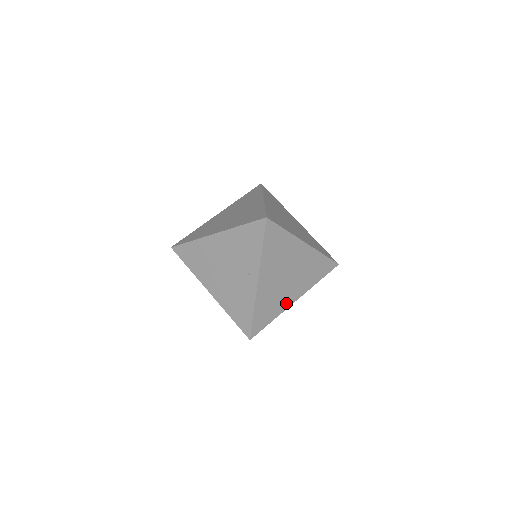
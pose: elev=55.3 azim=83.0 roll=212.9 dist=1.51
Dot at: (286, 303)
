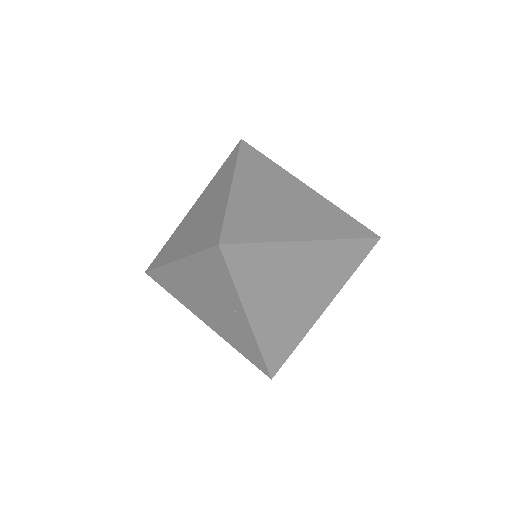
Dot at: (309, 320)
